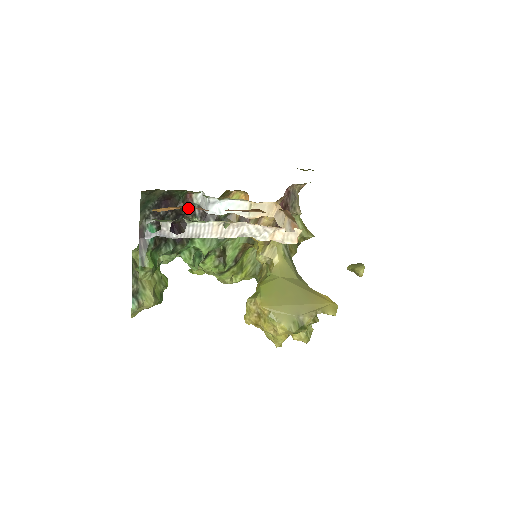
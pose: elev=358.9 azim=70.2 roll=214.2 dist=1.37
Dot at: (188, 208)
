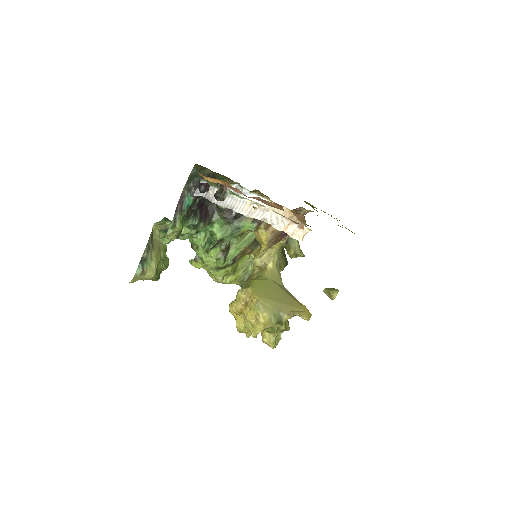
Dot at: (221, 194)
